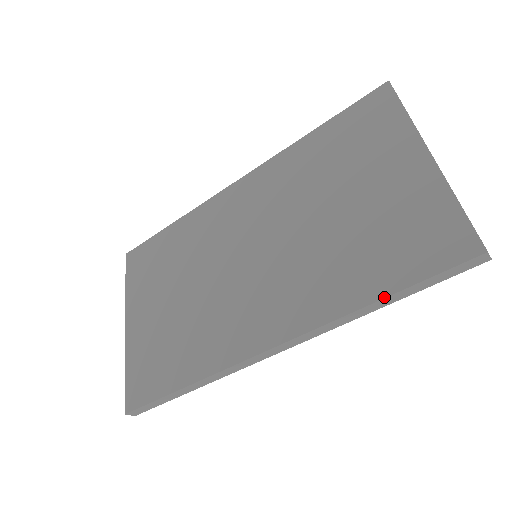
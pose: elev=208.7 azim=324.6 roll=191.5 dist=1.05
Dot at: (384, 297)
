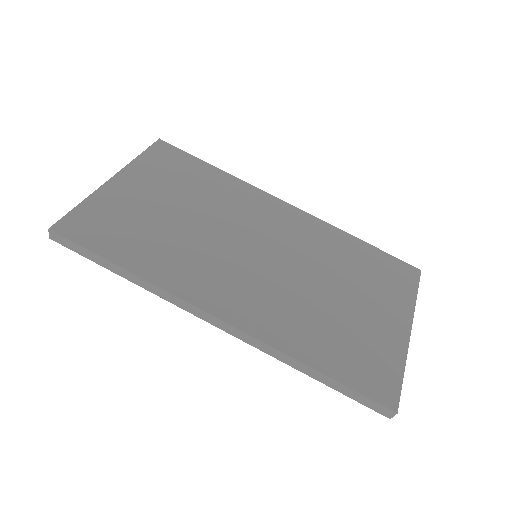
Dot at: (321, 371)
